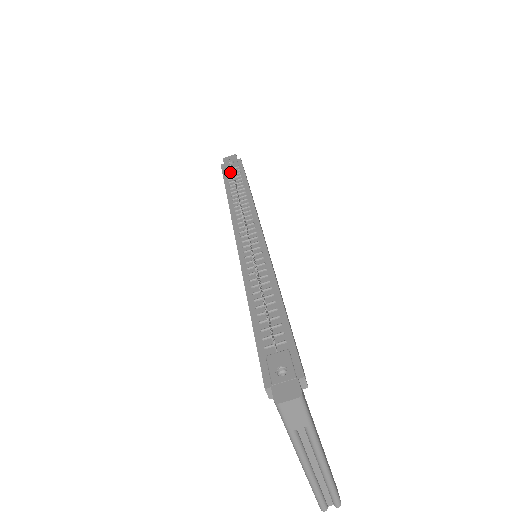
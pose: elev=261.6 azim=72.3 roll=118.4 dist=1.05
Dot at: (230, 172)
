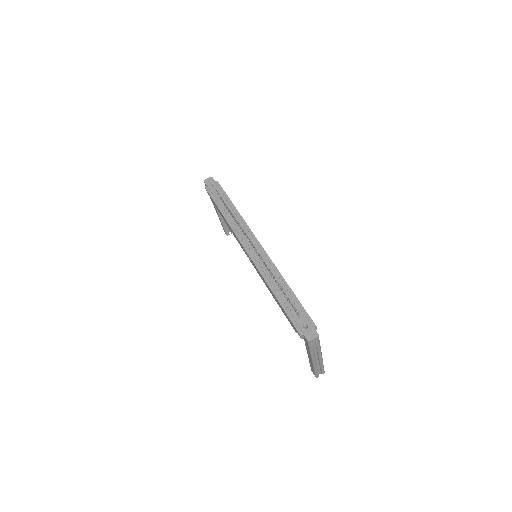
Dot at: (216, 195)
